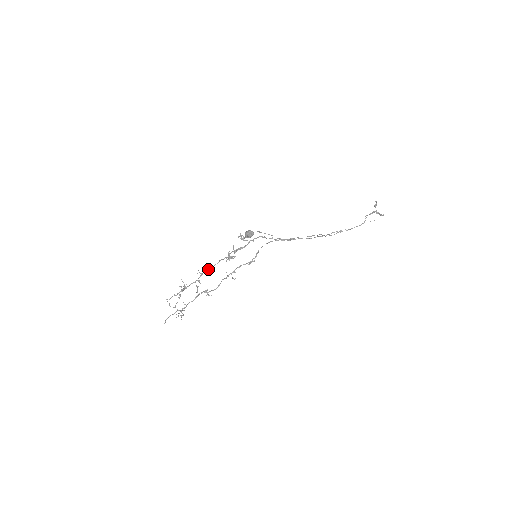
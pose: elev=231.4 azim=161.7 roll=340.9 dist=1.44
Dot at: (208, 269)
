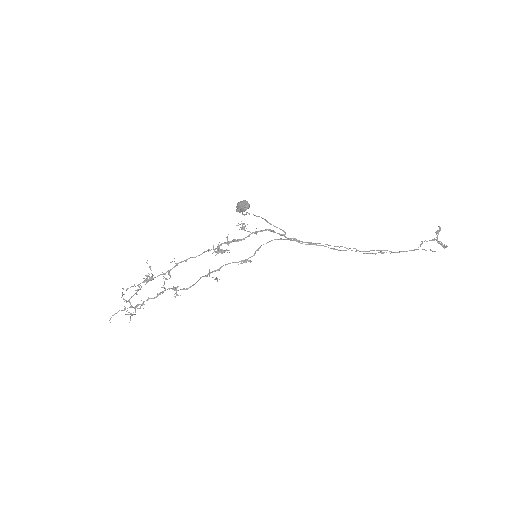
Dot at: (186, 259)
